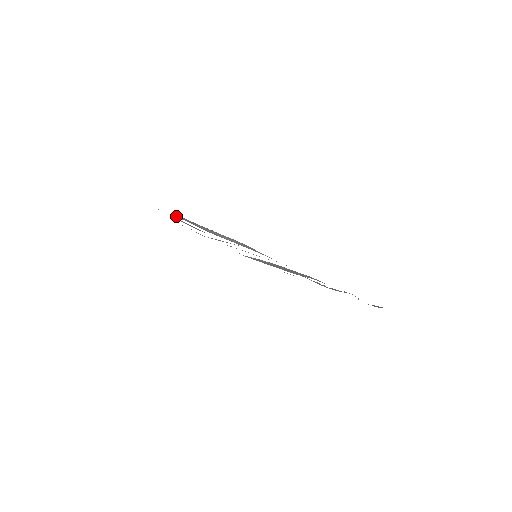
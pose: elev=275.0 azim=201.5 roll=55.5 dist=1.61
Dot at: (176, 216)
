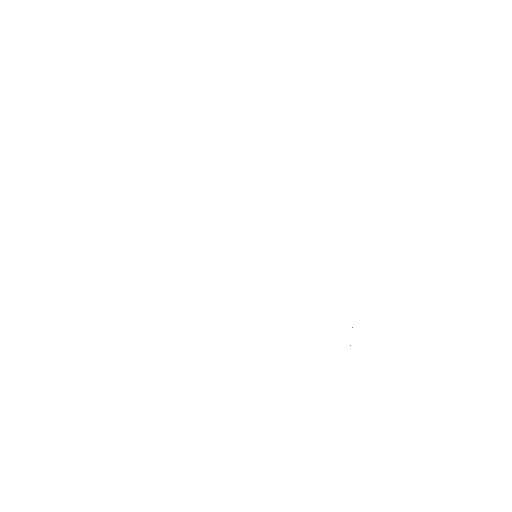
Dot at: occluded
